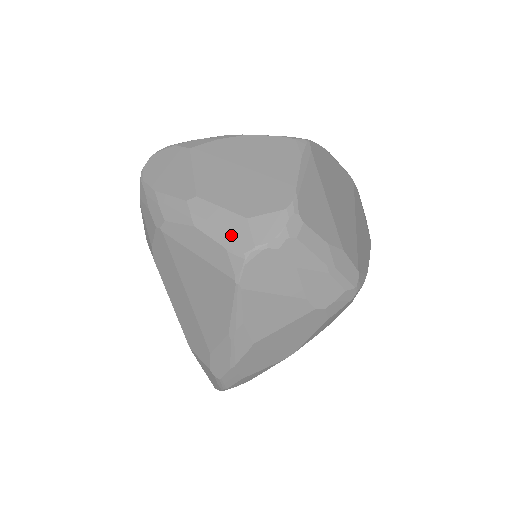
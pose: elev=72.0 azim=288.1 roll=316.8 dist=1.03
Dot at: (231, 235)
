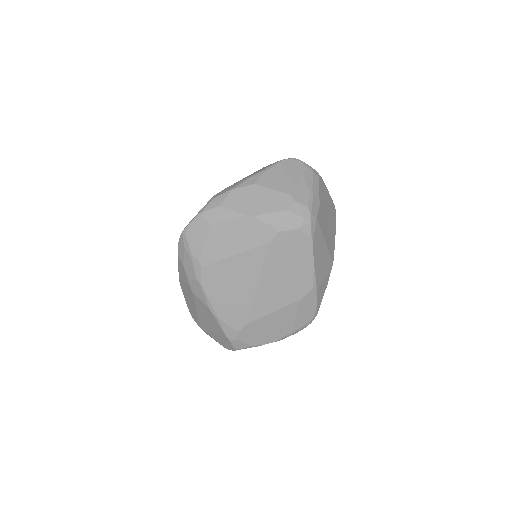
Dot at: occluded
